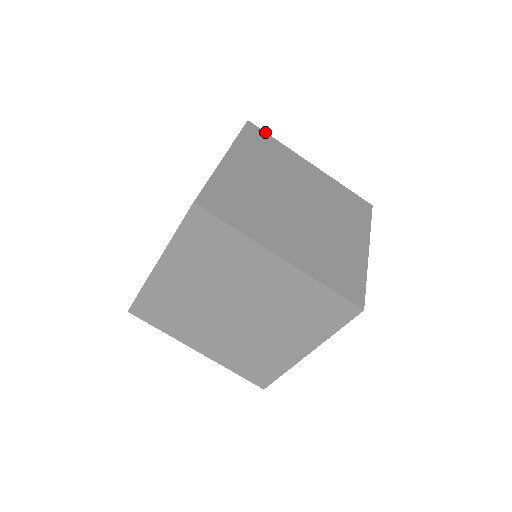
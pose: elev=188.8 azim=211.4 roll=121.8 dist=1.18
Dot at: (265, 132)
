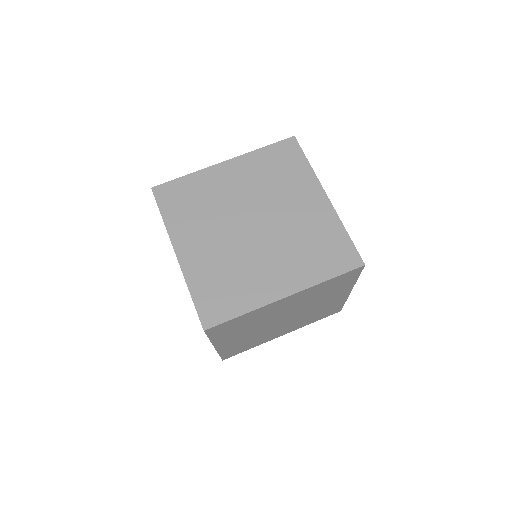
Dot at: occluded
